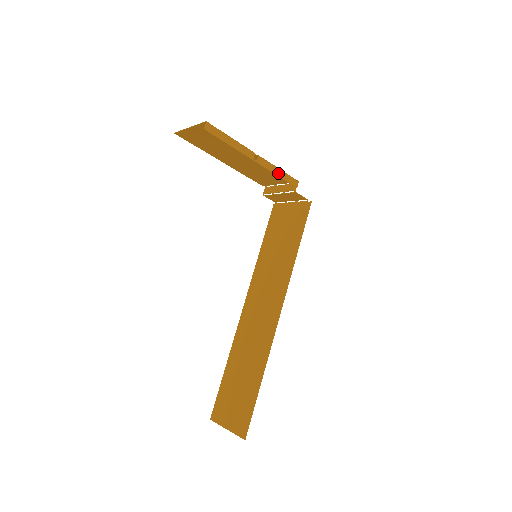
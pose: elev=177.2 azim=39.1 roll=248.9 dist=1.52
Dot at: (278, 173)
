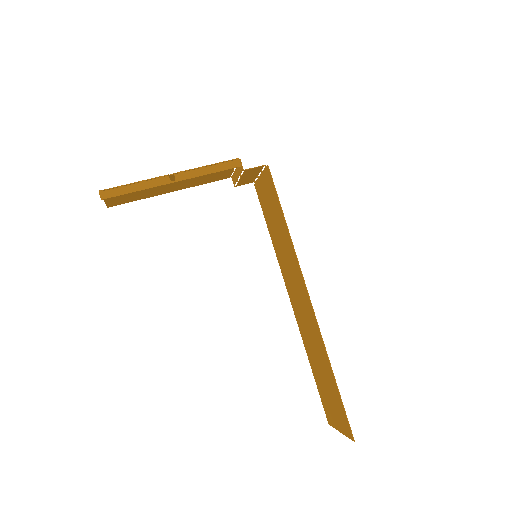
Dot at: (208, 171)
